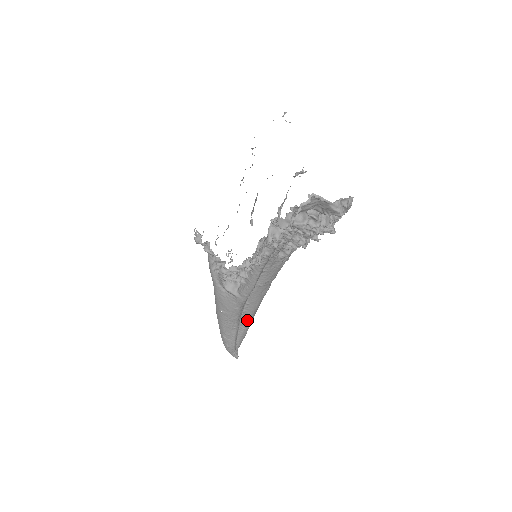
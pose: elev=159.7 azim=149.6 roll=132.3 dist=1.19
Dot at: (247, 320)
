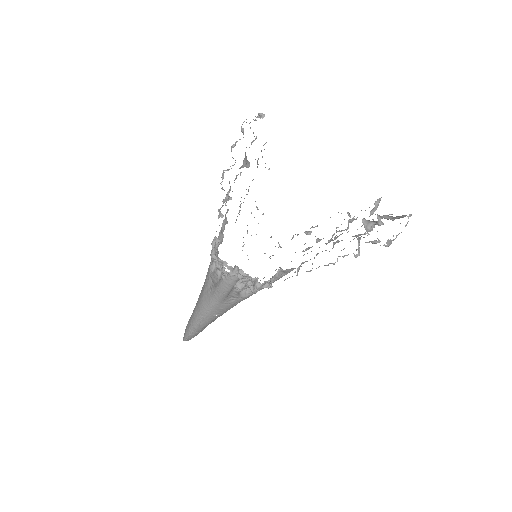
Dot at: occluded
